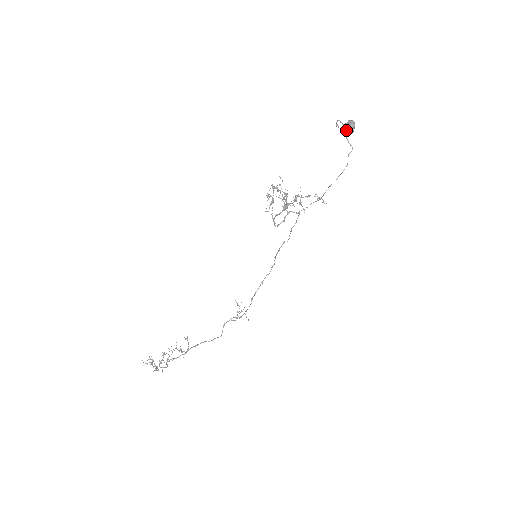
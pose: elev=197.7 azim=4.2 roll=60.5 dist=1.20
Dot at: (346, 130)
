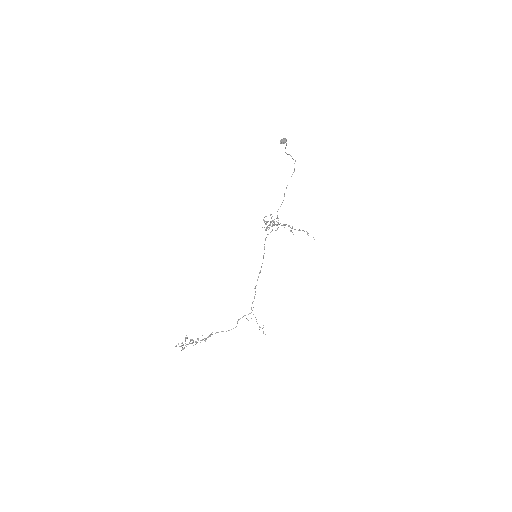
Dot at: (281, 141)
